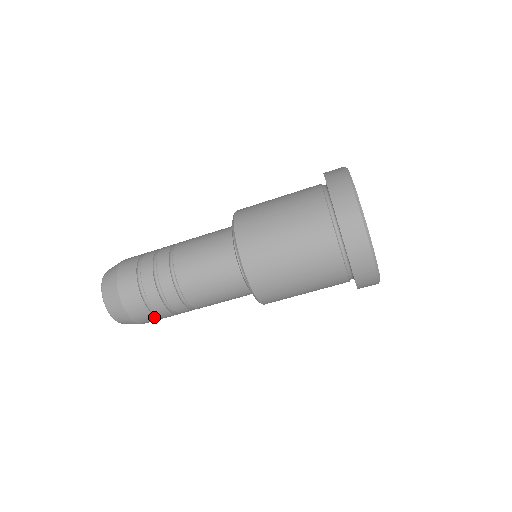
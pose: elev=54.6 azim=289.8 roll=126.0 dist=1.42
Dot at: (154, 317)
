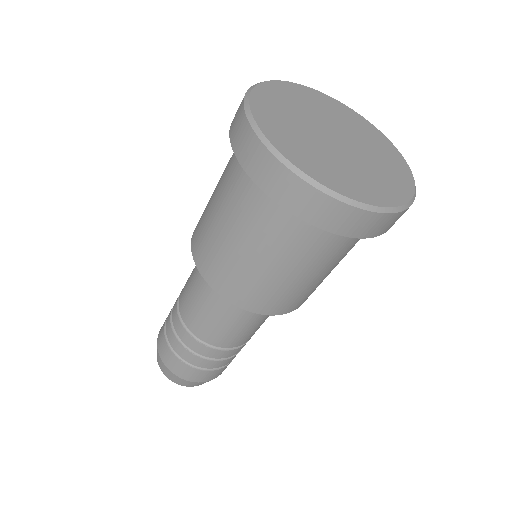
Dot at: occluded
